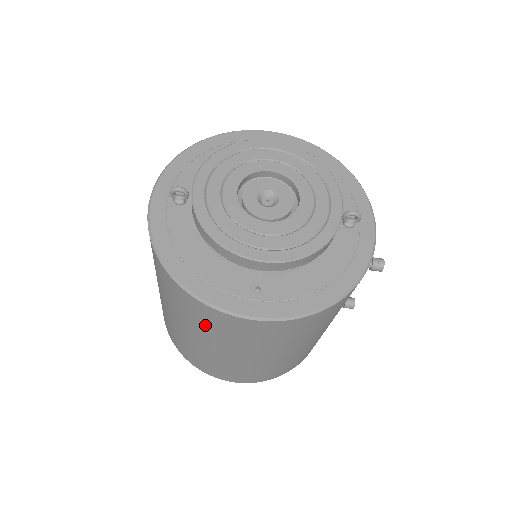
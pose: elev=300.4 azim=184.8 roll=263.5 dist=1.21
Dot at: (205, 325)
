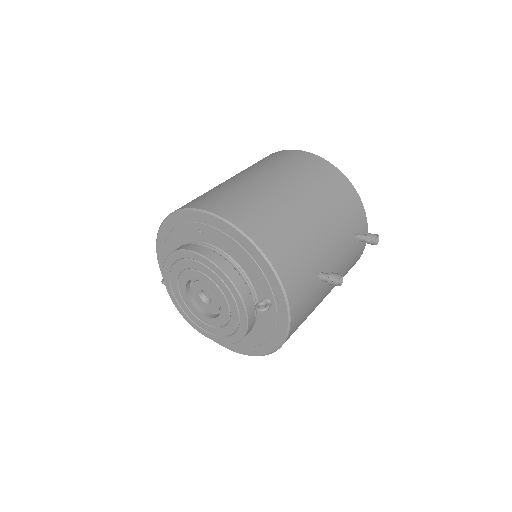
Dot at: occluded
